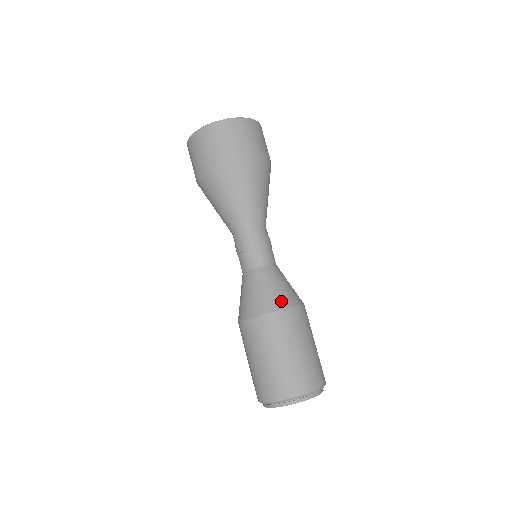
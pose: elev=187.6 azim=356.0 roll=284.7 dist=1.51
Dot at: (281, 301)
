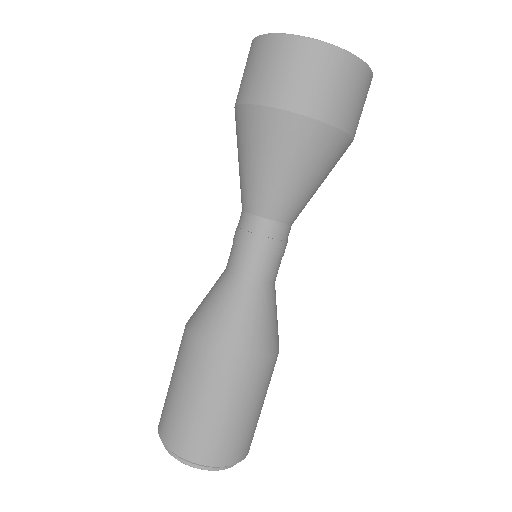
Dot at: (210, 331)
